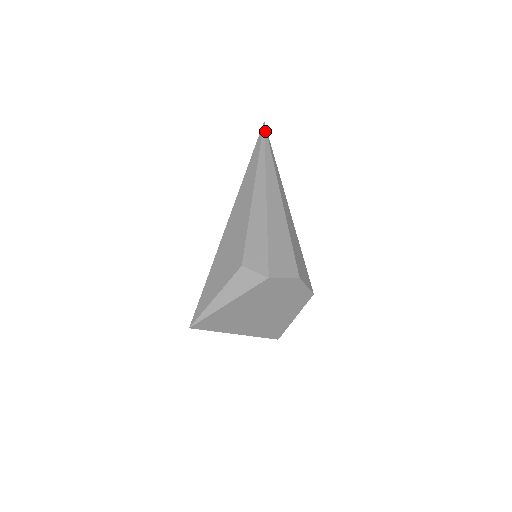
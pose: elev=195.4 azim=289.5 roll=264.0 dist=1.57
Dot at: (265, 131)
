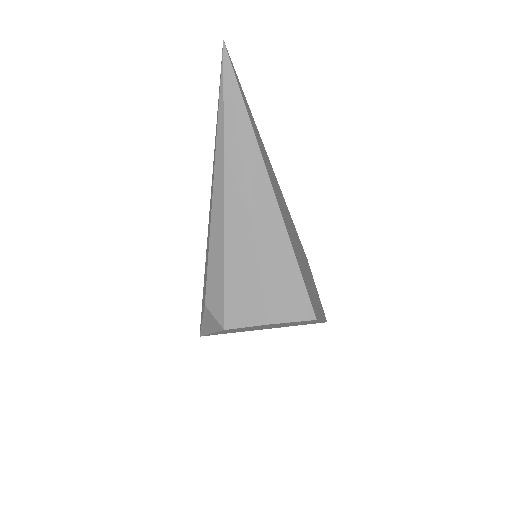
Dot at: (224, 64)
